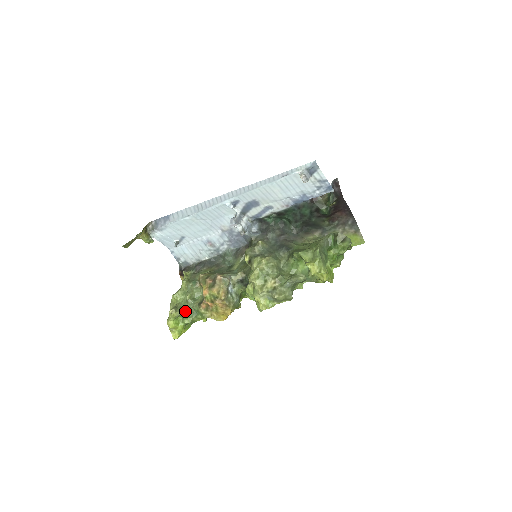
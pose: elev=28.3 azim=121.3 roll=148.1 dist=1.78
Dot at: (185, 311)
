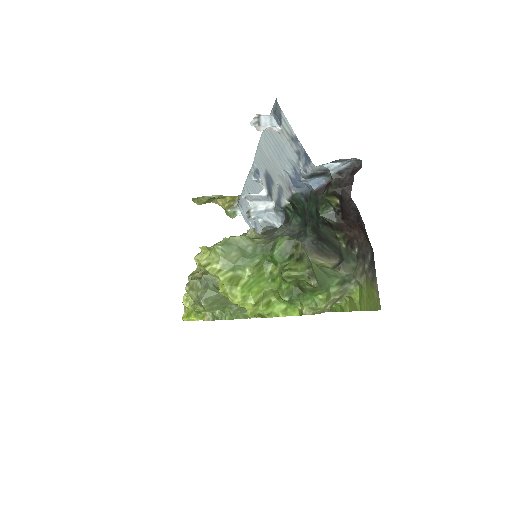
Dot at: occluded
